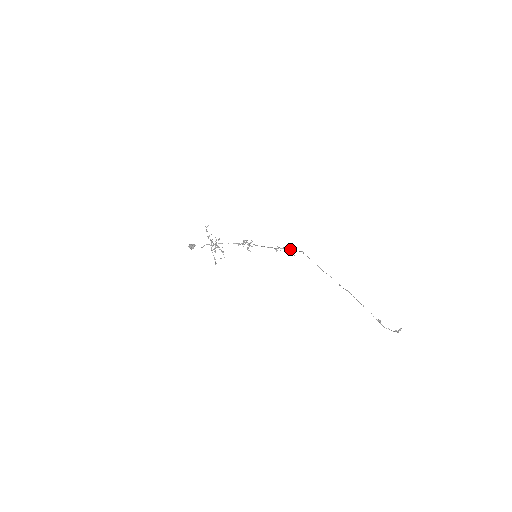
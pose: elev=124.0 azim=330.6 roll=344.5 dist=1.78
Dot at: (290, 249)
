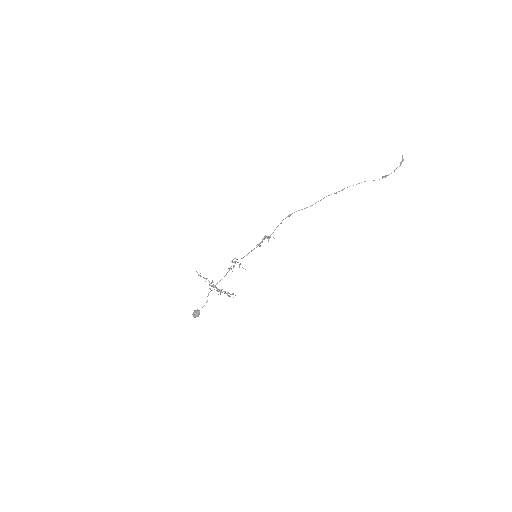
Dot at: occluded
